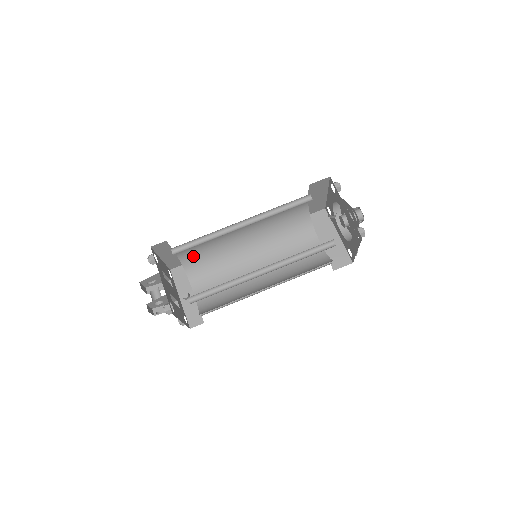
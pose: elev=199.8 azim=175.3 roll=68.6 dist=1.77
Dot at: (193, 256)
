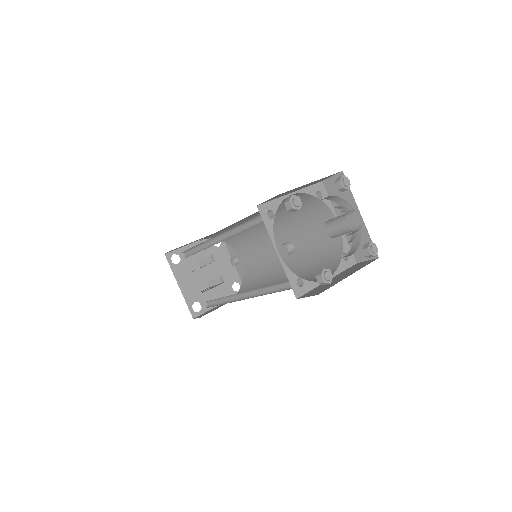
Dot at: occluded
